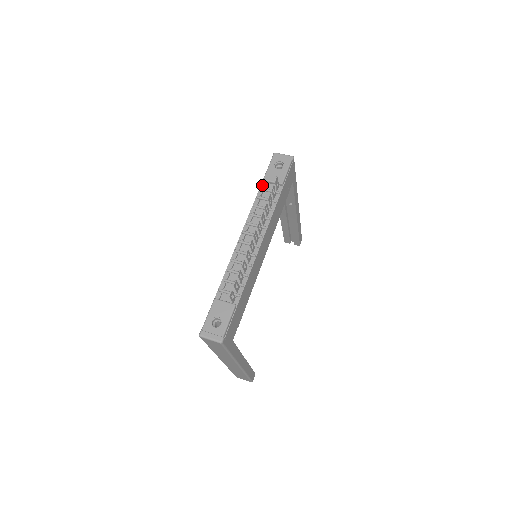
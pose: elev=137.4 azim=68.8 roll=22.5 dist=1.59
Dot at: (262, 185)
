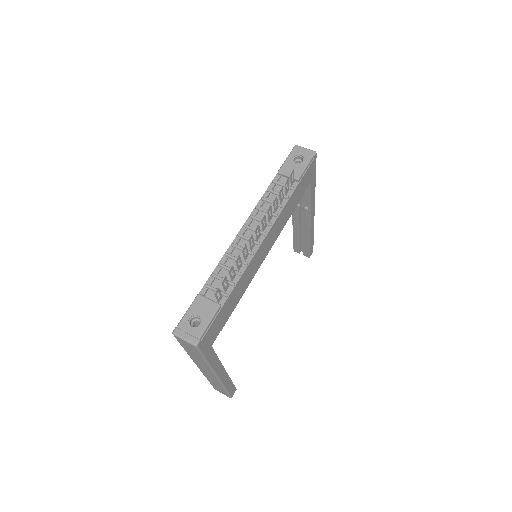
Dot at: (276, 178)
